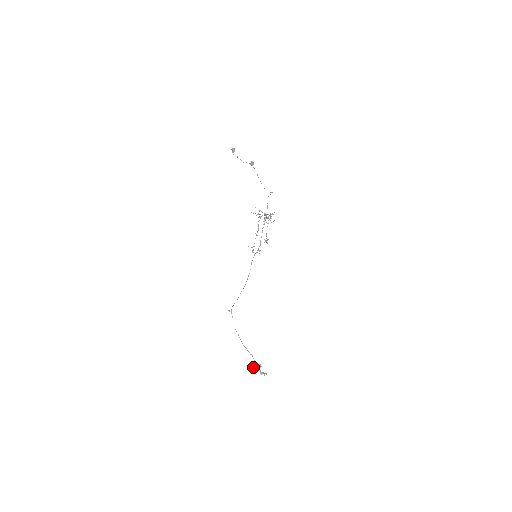
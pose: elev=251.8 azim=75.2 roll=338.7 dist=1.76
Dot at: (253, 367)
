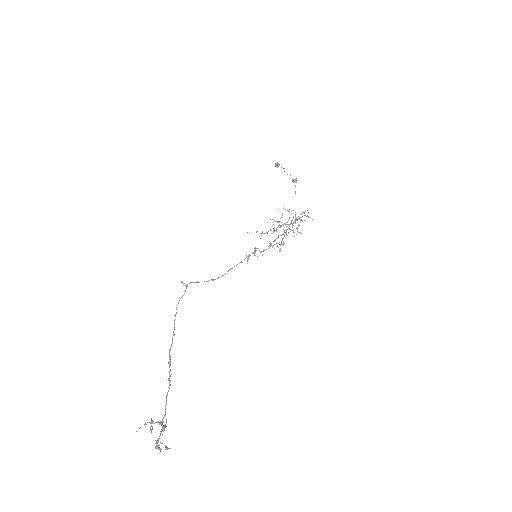
Dot at: occluded
